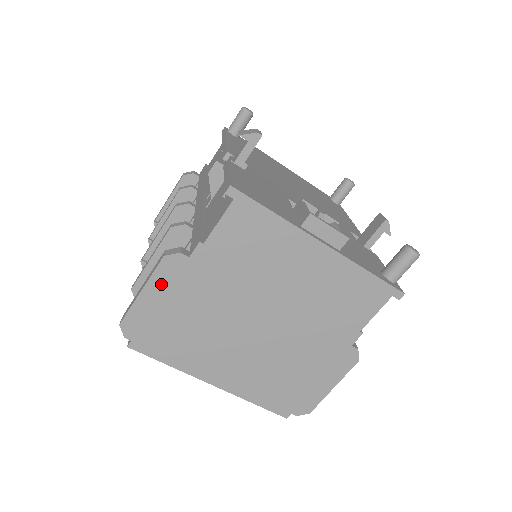
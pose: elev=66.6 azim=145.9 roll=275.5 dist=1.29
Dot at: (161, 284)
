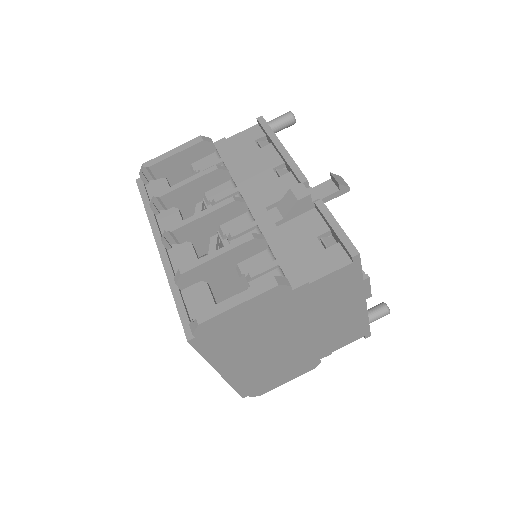
Dot at: (257, 303)
